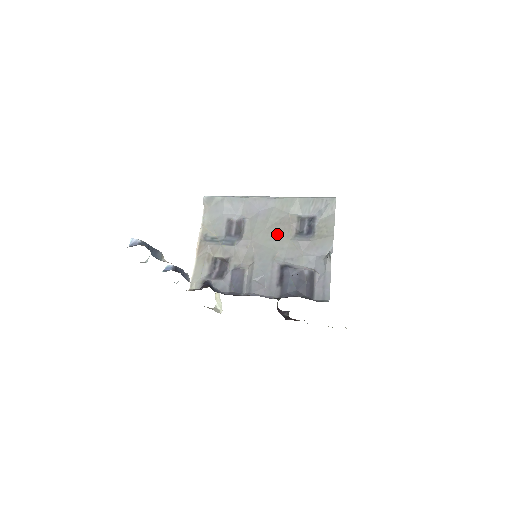
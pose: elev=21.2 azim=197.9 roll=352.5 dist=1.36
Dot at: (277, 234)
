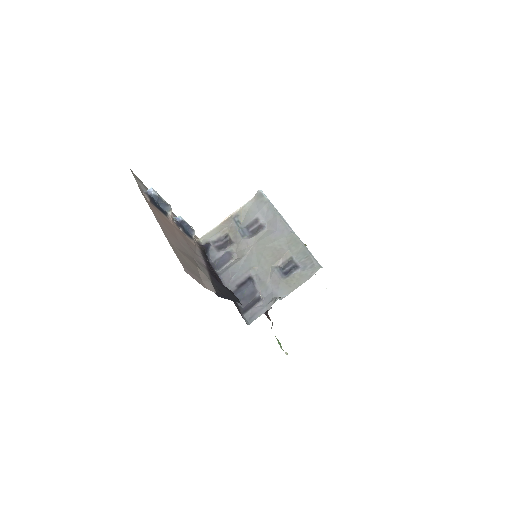
Dot at: (269, 255)
